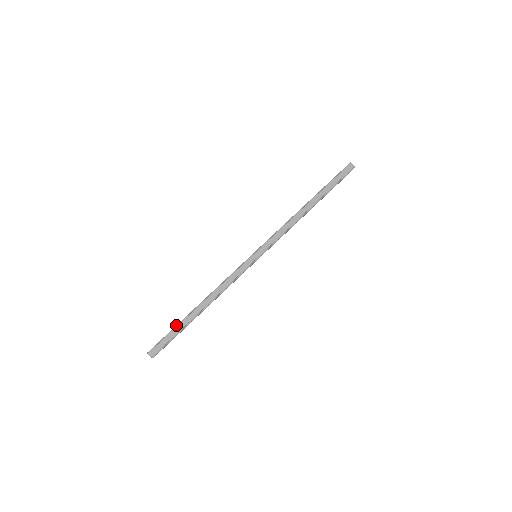
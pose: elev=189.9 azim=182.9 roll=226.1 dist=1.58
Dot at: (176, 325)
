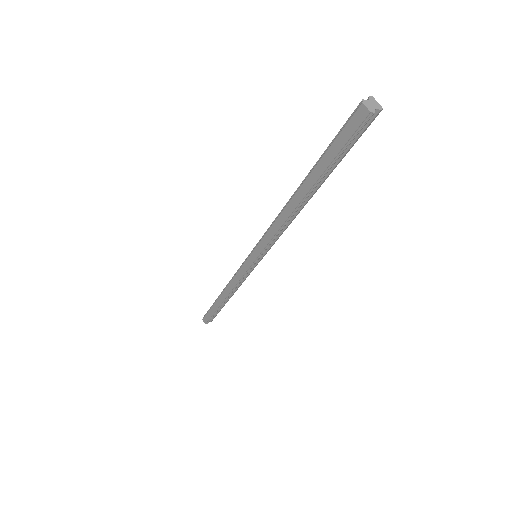
Dot at: occluded
